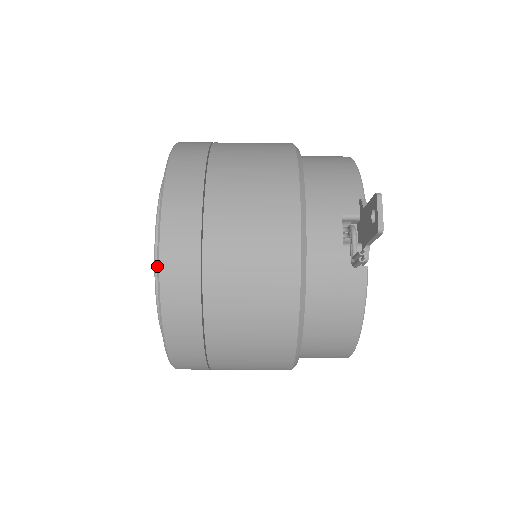
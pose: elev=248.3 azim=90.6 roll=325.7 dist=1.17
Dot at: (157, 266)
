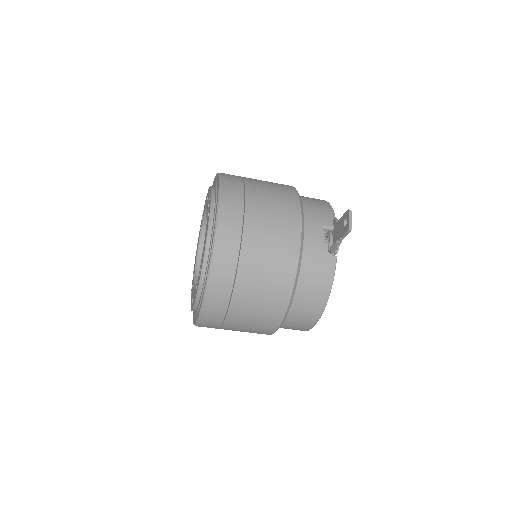
Dot at: (213, 236)
